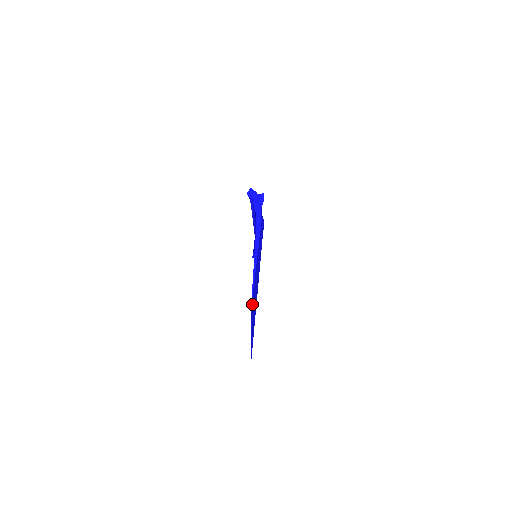
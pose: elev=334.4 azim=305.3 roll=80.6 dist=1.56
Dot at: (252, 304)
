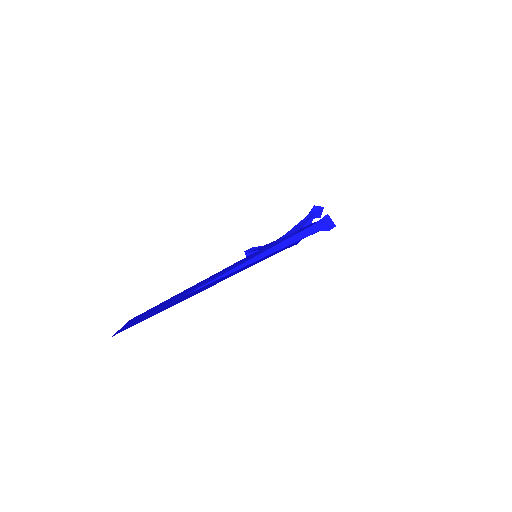
Dot at: (198, 289)
